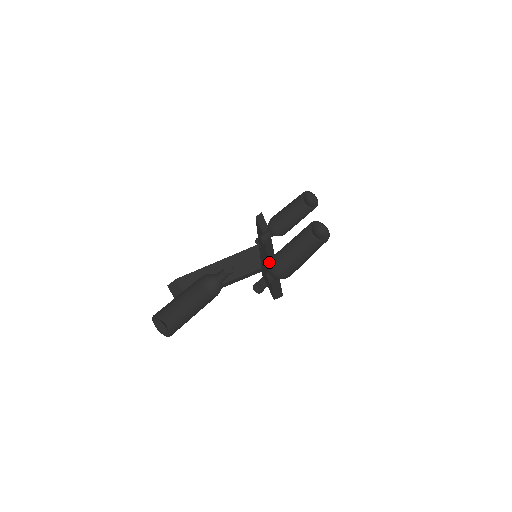
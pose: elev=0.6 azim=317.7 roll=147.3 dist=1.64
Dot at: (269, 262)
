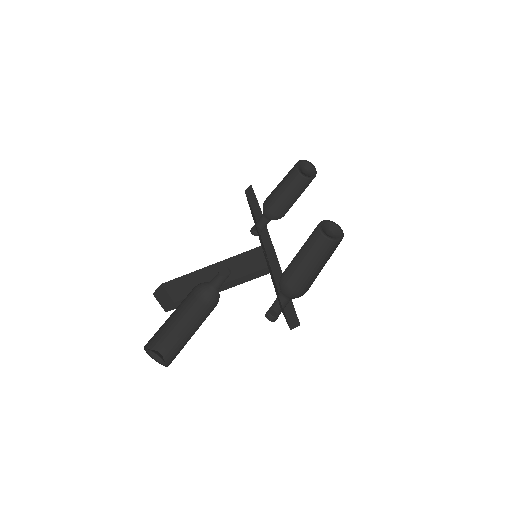
Dot at: (280, 278)
